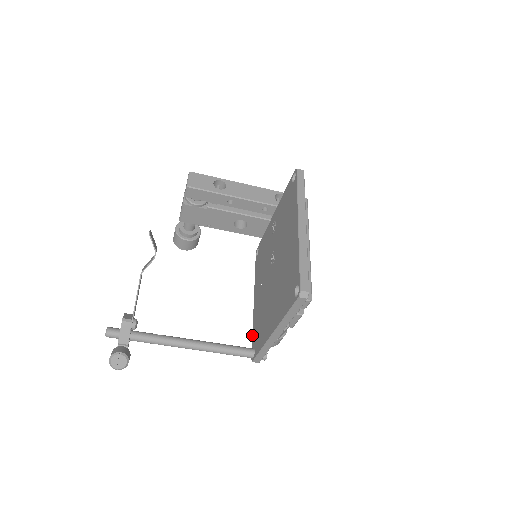
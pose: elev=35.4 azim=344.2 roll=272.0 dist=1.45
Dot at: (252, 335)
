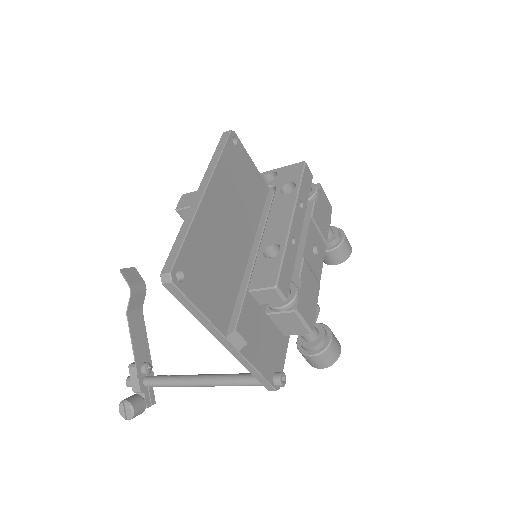
Dot at: occluded
